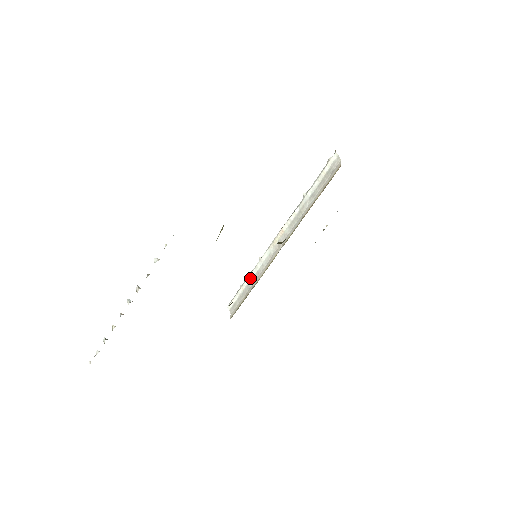
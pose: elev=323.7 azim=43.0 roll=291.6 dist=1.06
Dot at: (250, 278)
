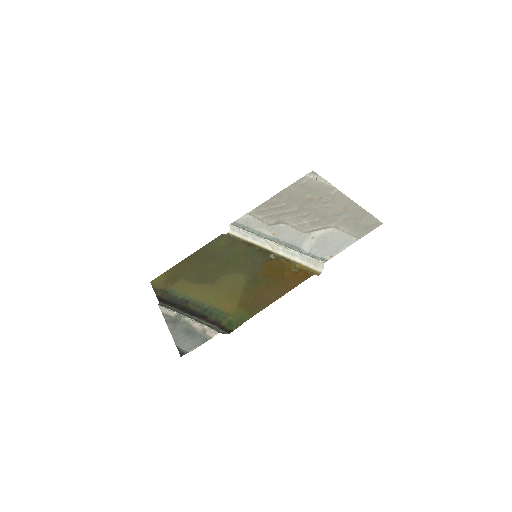
Dot at: (249, 234)
